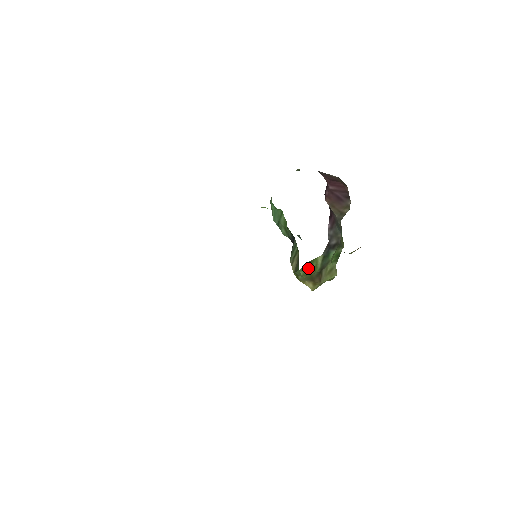
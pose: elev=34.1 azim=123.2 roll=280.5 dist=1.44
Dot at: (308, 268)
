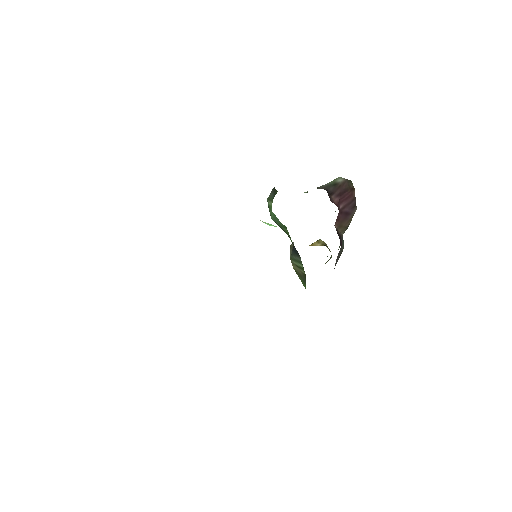
Dot at: occluded
